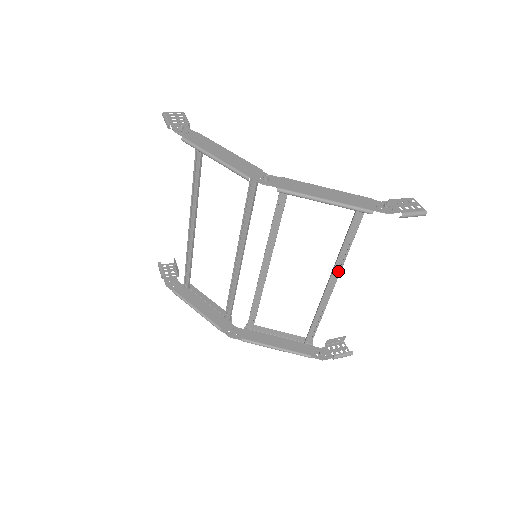
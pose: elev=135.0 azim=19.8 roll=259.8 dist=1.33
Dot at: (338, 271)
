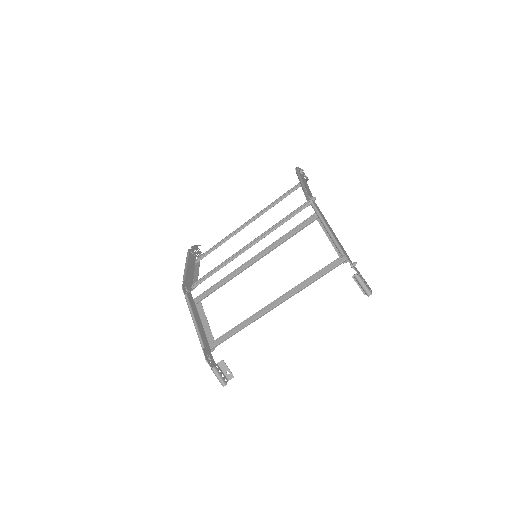
Dot at: (286, 299)
